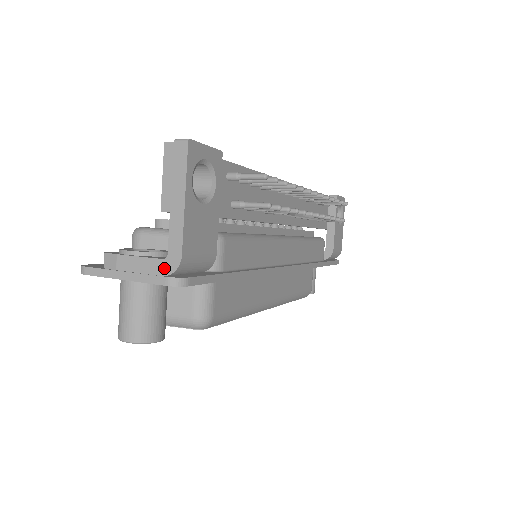
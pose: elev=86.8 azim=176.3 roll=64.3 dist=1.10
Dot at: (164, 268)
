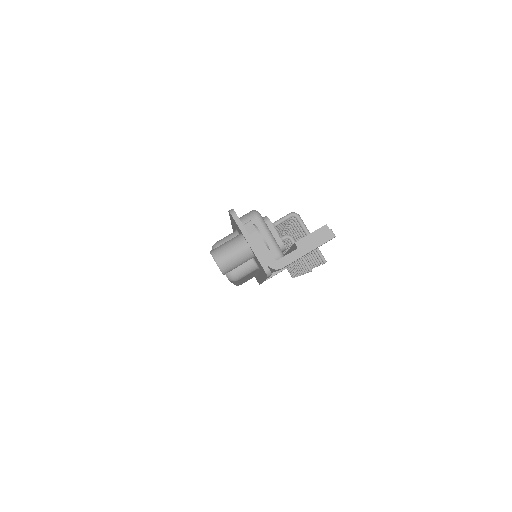
Dot at: (271, 262)
